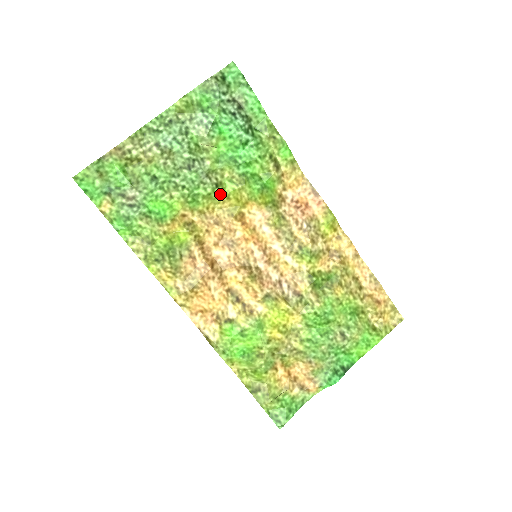
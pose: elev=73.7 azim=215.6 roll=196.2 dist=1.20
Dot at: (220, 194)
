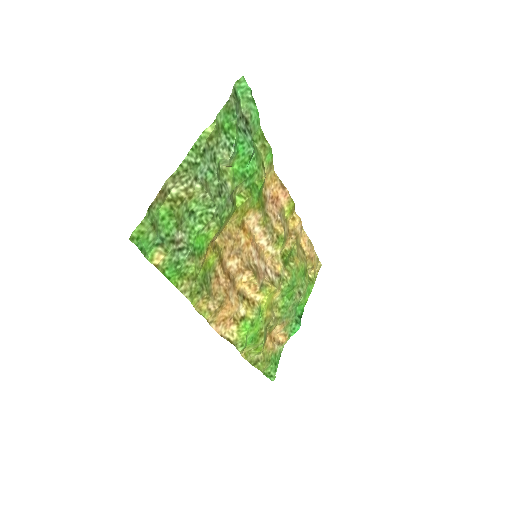
Dot at: (234, 210)
